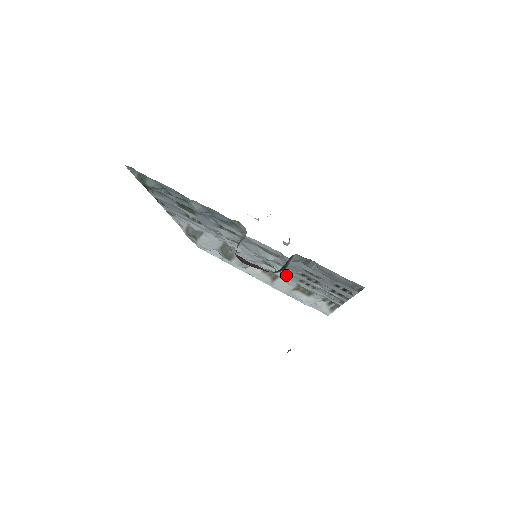
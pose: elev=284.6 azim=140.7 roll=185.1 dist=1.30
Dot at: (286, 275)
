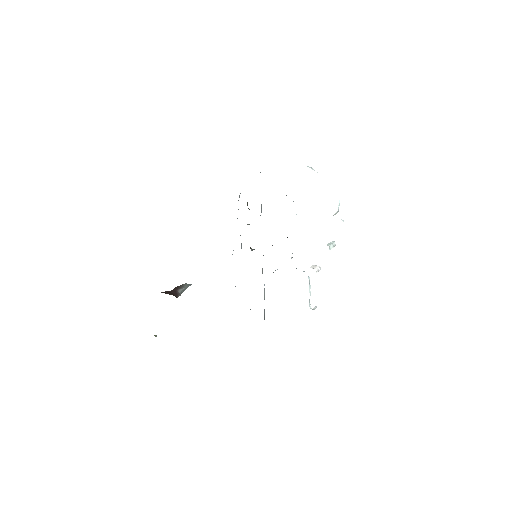
Dot at: occluded
